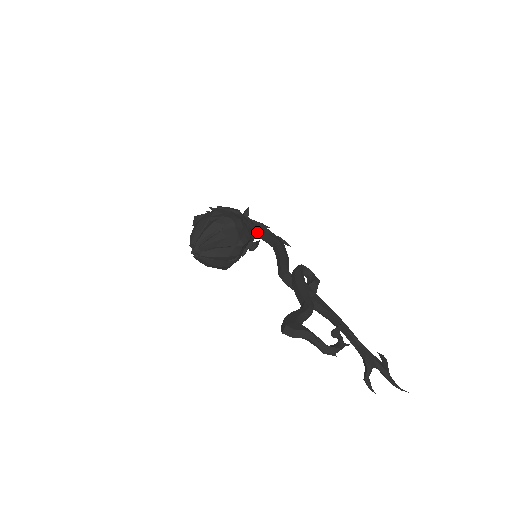
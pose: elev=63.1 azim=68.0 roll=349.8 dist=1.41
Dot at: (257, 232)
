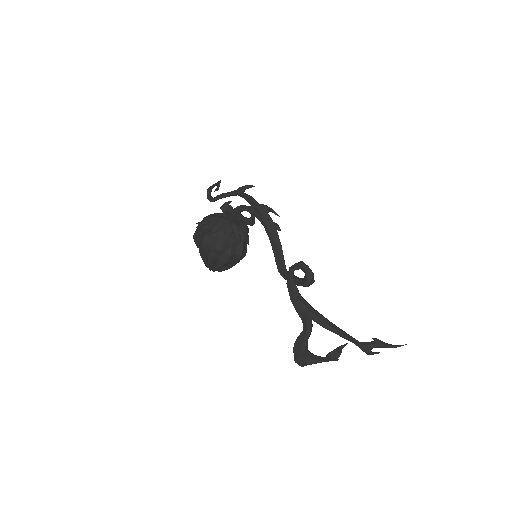
Dot at: (245, 224)
